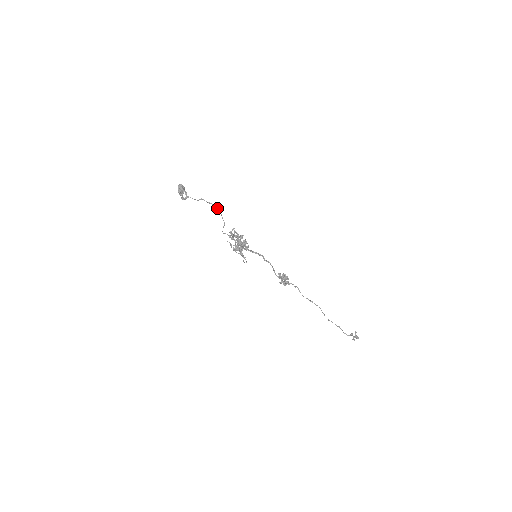
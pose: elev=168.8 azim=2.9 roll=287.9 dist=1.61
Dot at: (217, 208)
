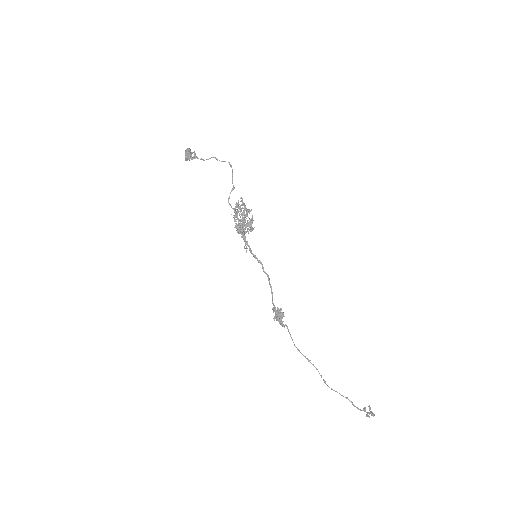
Dot at: (230, 165)
